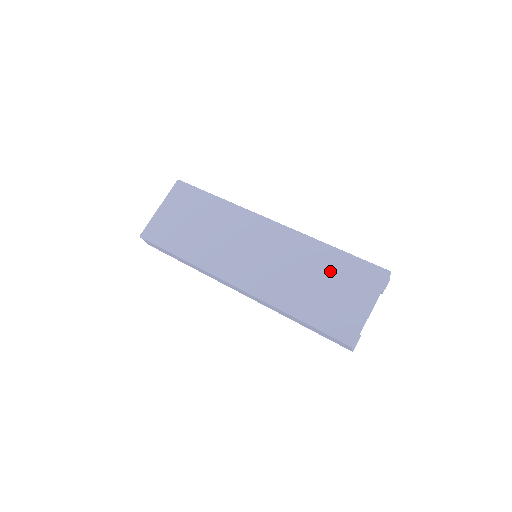
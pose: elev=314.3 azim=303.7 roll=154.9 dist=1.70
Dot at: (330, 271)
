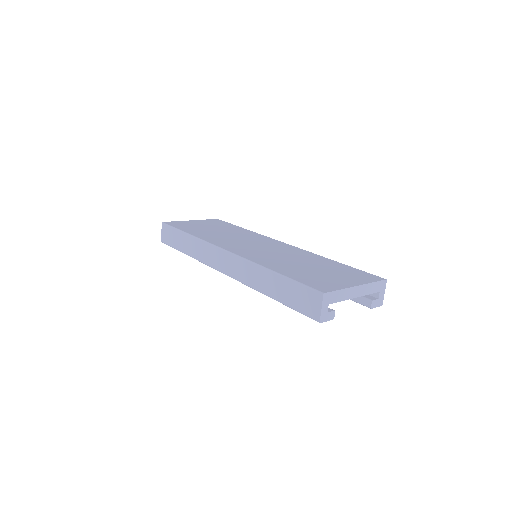
Dot at: (325, 266)
